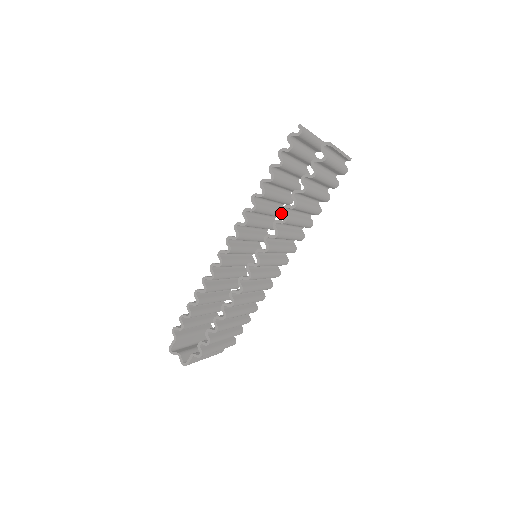
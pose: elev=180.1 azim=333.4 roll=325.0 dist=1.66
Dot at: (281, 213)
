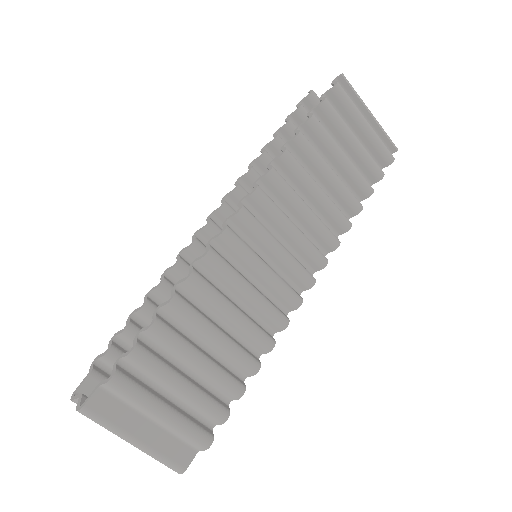
Dot at: occluded
